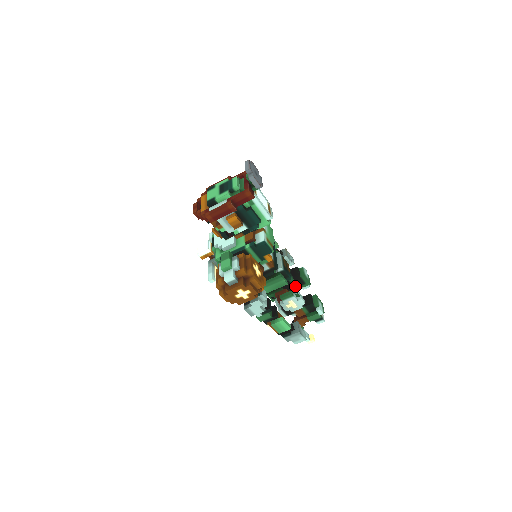
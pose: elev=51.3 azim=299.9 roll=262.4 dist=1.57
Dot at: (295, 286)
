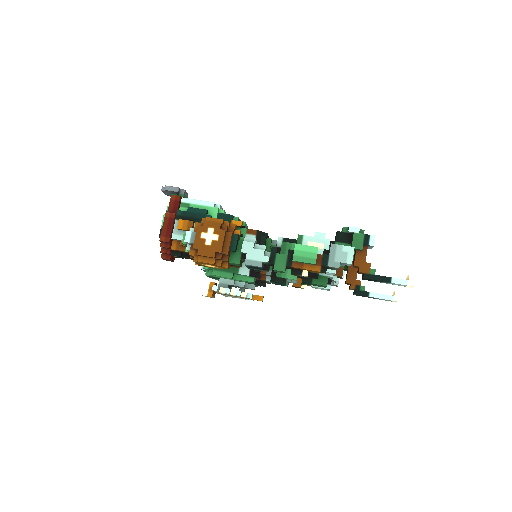
Dot at: occluded
